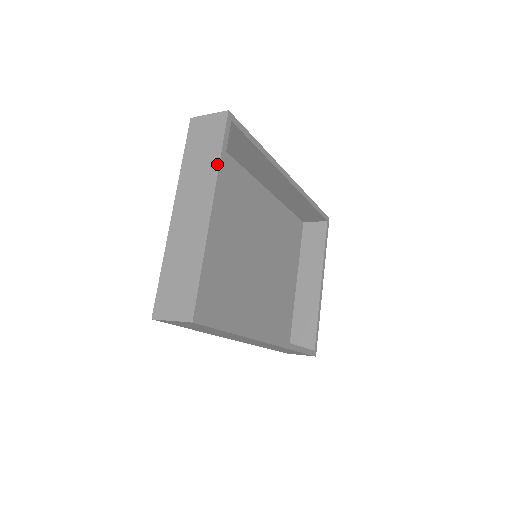
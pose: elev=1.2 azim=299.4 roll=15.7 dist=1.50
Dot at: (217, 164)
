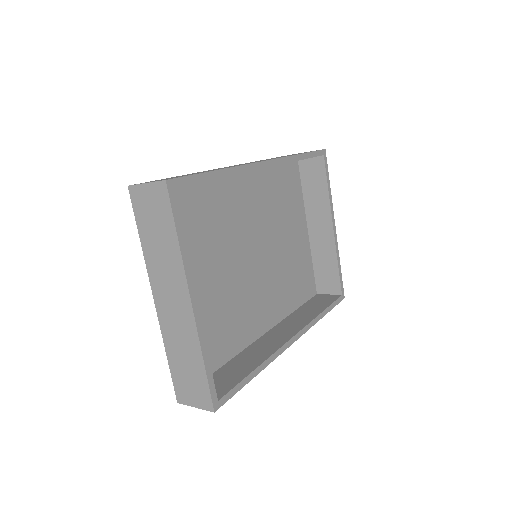
Dot at: (178, 251)
